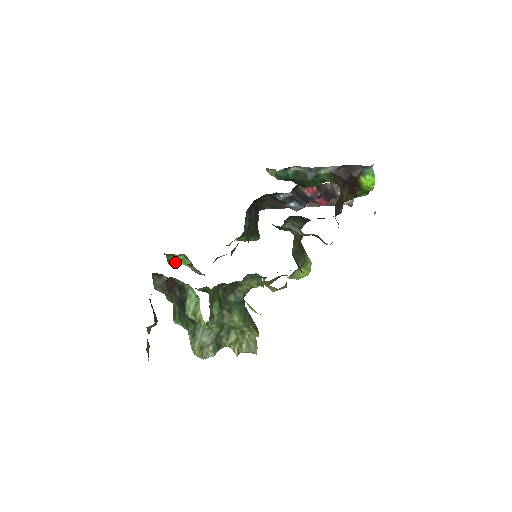
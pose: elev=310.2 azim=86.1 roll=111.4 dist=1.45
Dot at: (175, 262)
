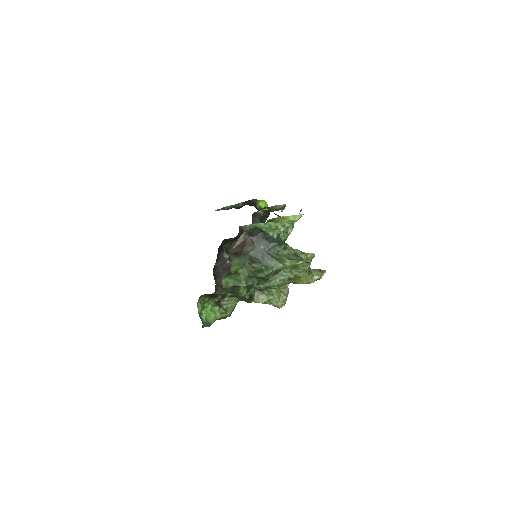
Dot at: (206, 321)
